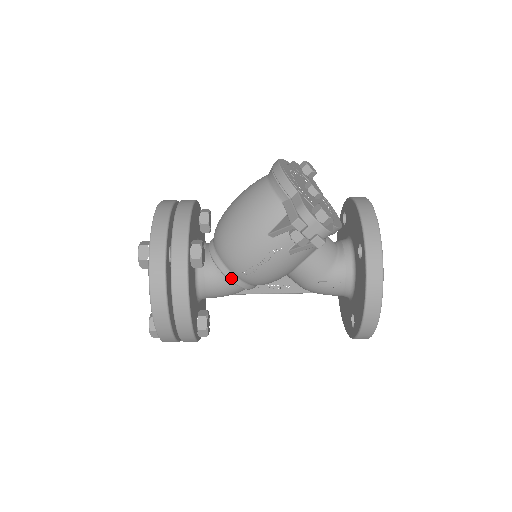
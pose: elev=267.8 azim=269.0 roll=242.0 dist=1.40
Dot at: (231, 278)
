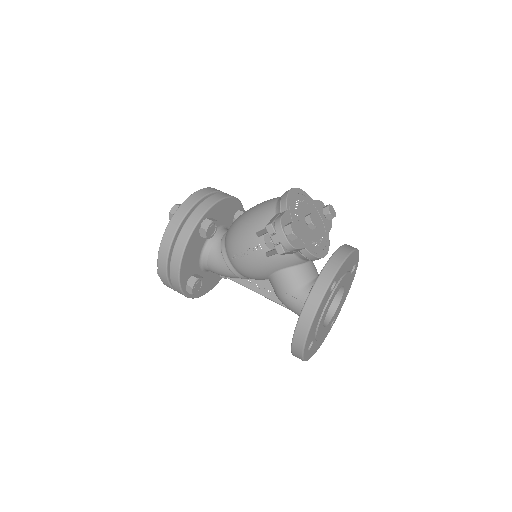
Dot at: (225, 259)
